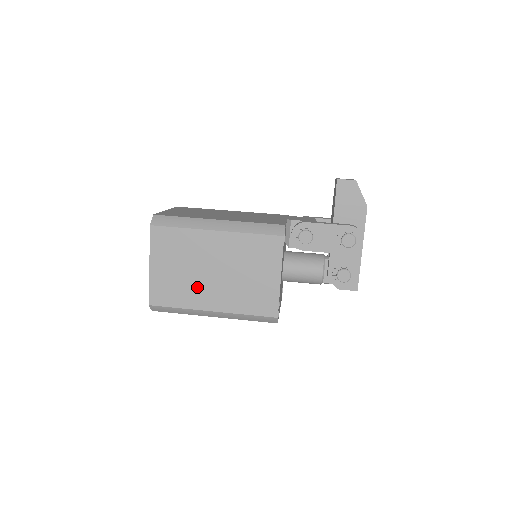
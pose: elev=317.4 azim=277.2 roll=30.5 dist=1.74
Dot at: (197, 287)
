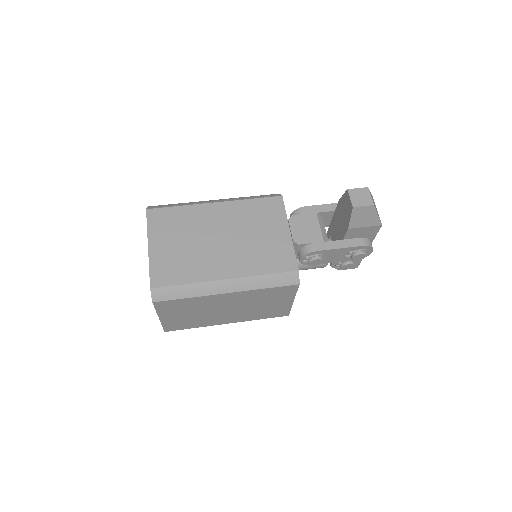
Dot at: (211, 318)
